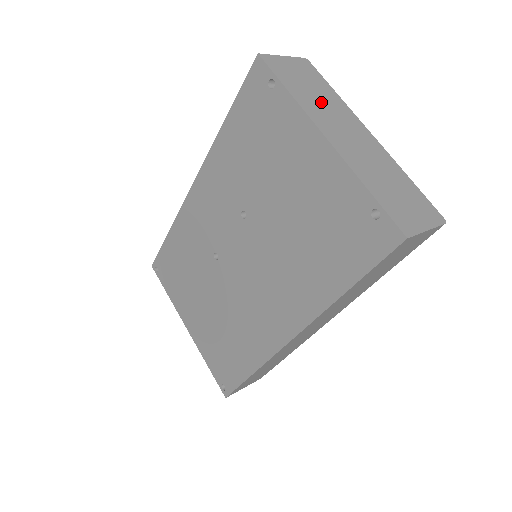
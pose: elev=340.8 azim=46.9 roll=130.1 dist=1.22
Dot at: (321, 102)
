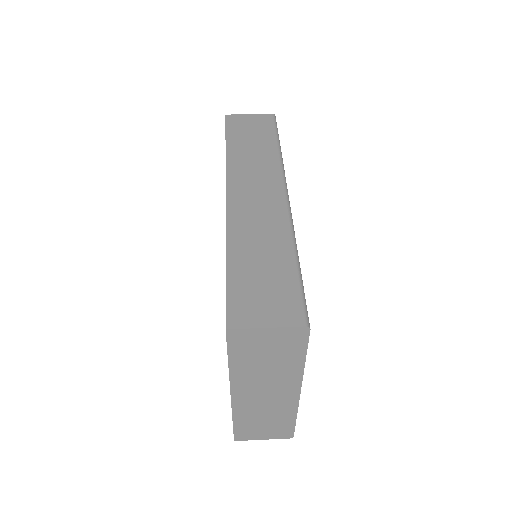
Dot at: (265, 371)
